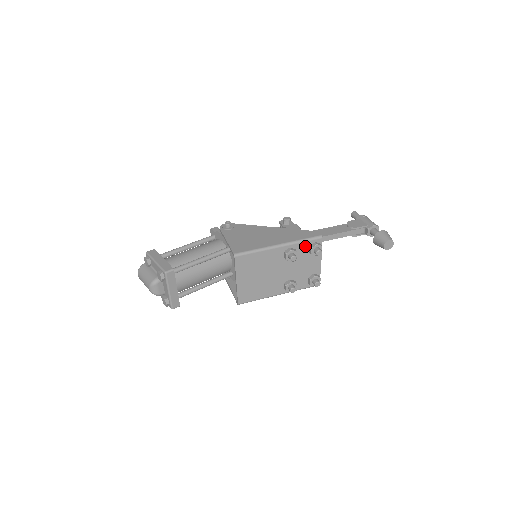
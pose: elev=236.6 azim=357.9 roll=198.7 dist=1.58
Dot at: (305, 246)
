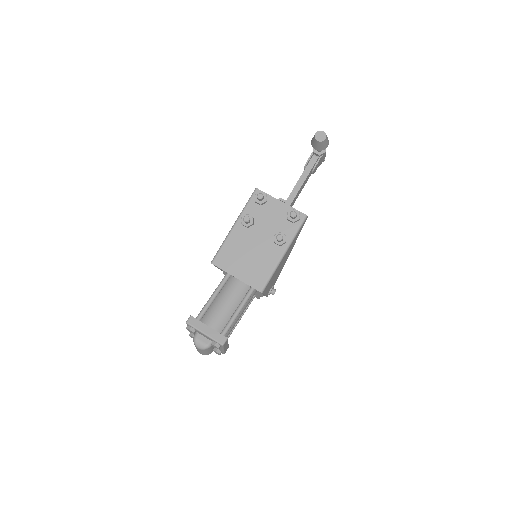
Dot at: (252, 206)
